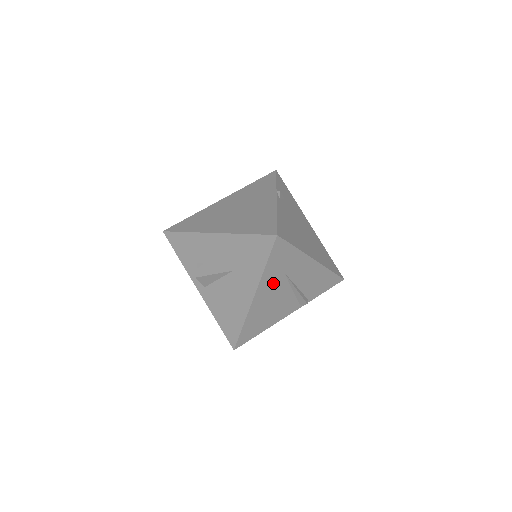
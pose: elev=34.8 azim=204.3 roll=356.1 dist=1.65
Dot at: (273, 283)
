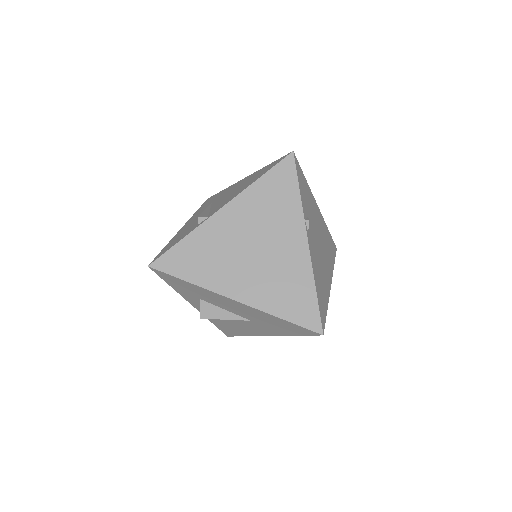
Dot at: occluded
